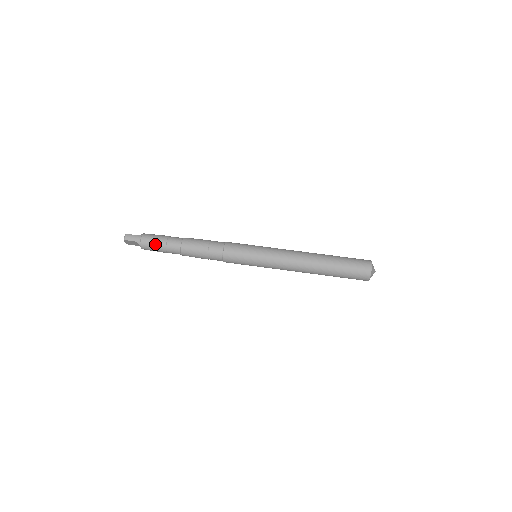
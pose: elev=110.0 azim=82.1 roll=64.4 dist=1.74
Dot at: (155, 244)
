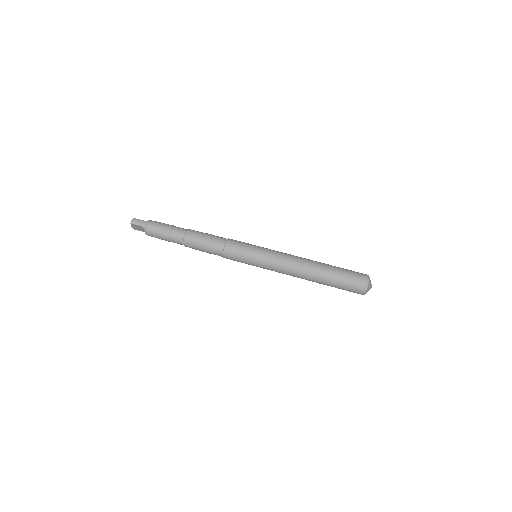
Dot at: (160, 231)
